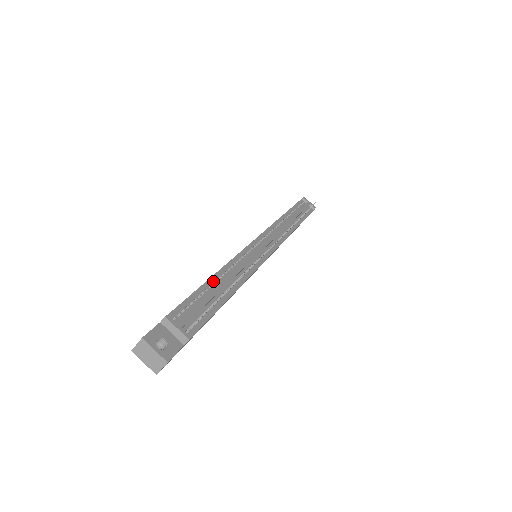
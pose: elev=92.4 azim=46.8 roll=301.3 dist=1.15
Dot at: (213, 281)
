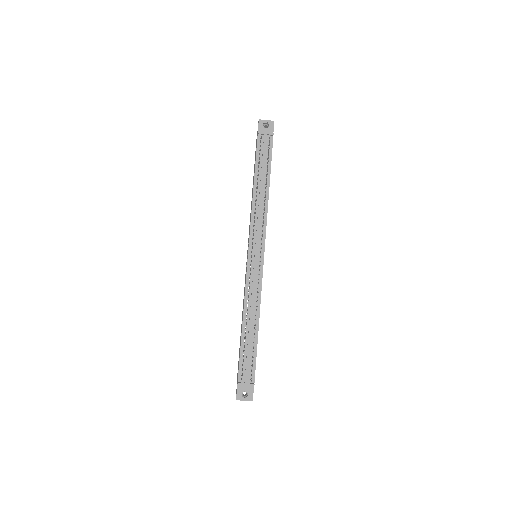
Dot at: (244, 331)
